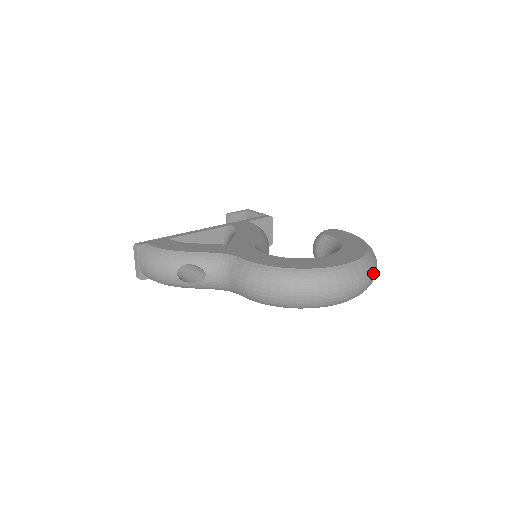
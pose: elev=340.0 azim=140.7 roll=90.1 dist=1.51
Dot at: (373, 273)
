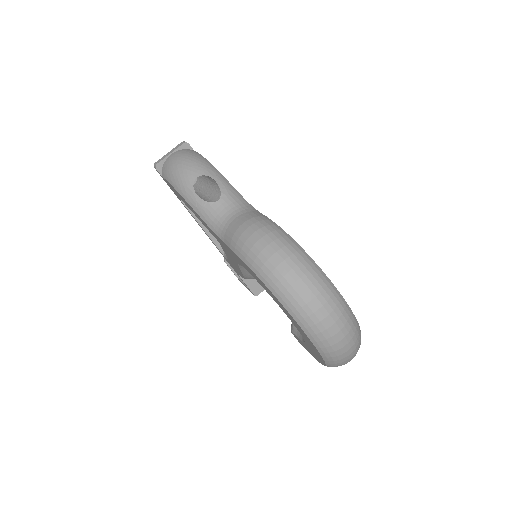
Dot at: (353, 347)
